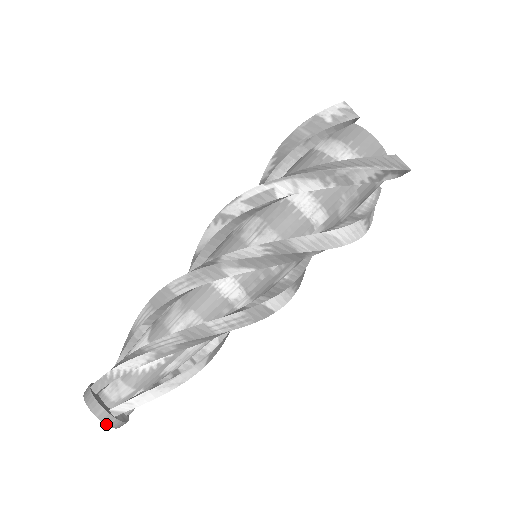
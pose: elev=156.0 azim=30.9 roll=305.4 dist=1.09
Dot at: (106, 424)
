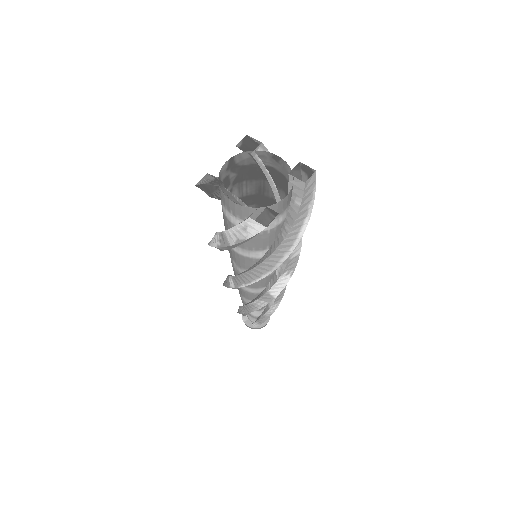
Dot at: occluded
